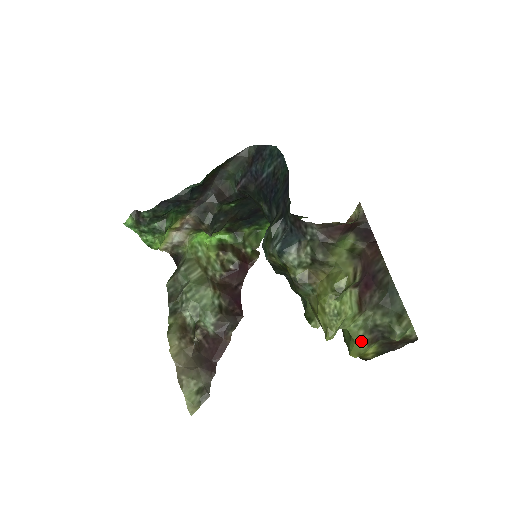
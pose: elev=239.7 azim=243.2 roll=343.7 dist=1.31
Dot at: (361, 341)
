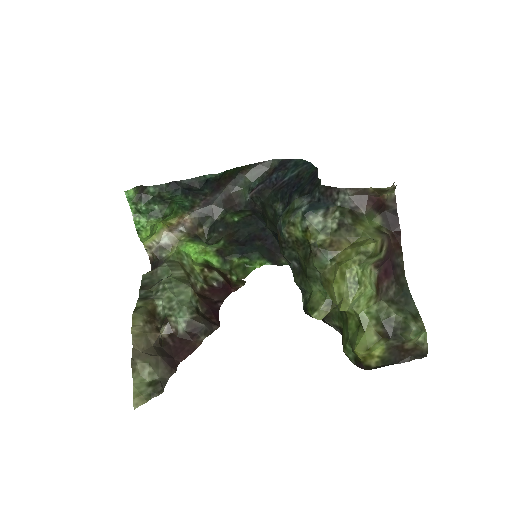
Dot at: (372, 331)
